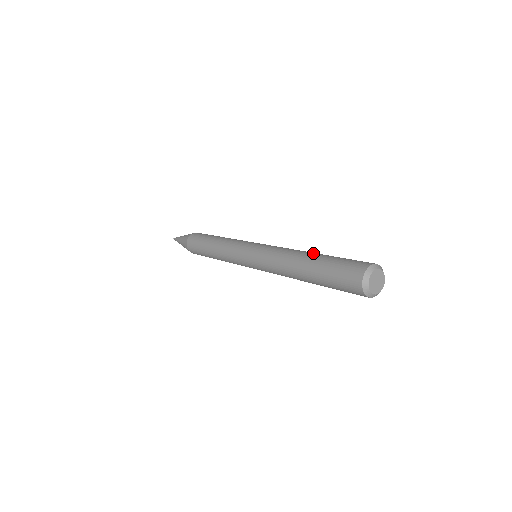
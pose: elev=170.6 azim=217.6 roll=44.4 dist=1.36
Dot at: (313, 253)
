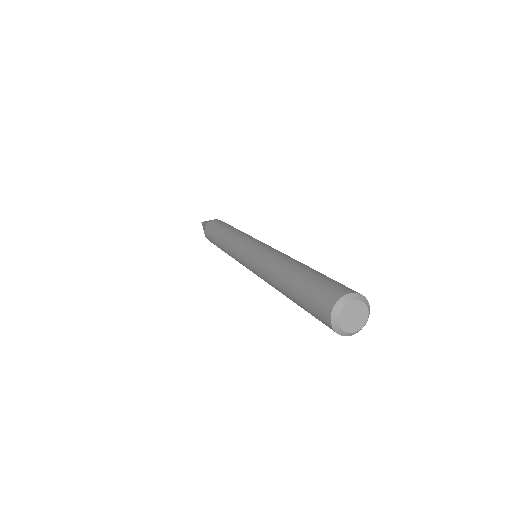
Dot at: (295, 265)
